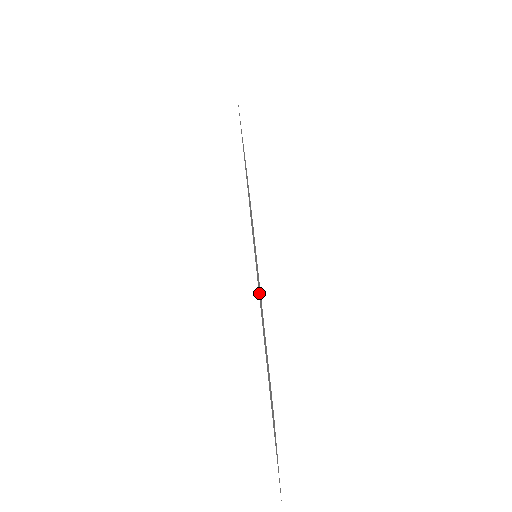
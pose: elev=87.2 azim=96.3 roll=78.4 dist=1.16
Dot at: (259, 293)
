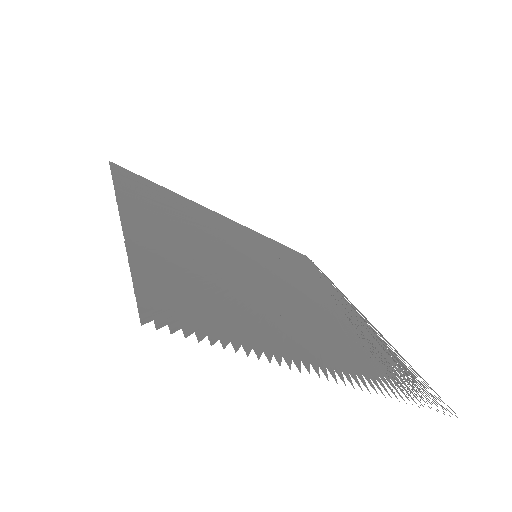
Dot at: (169, 235)
